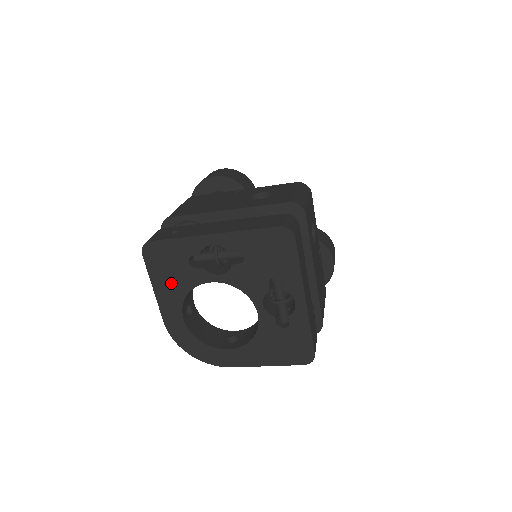
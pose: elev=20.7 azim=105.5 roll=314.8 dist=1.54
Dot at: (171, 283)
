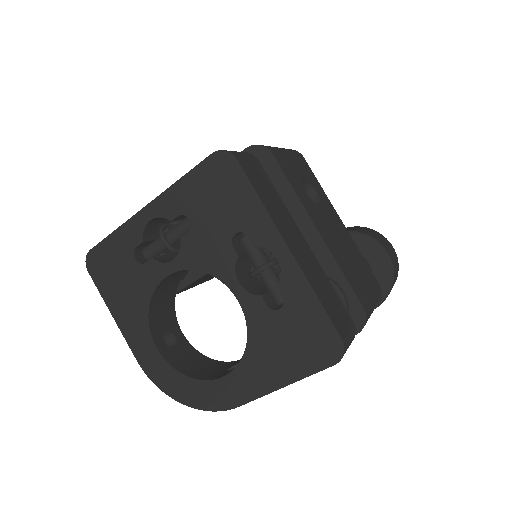
Dot at: (127, 298)
